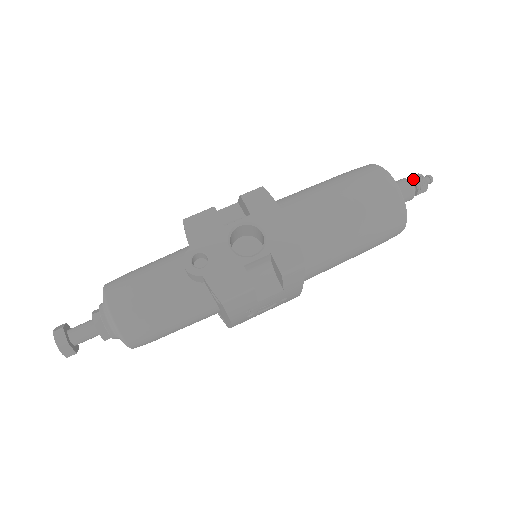
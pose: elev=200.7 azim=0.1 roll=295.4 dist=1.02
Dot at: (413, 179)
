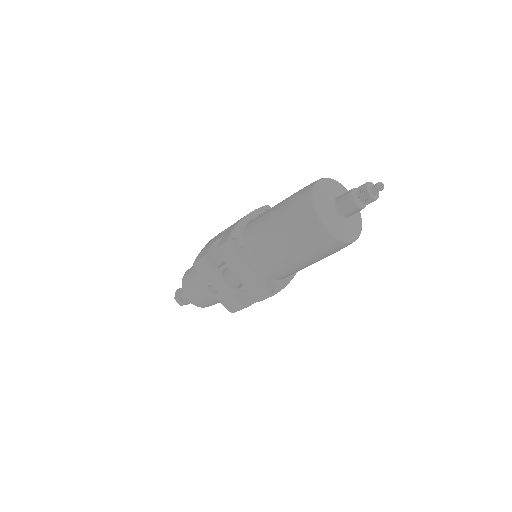
Dot at: (358, 196)
